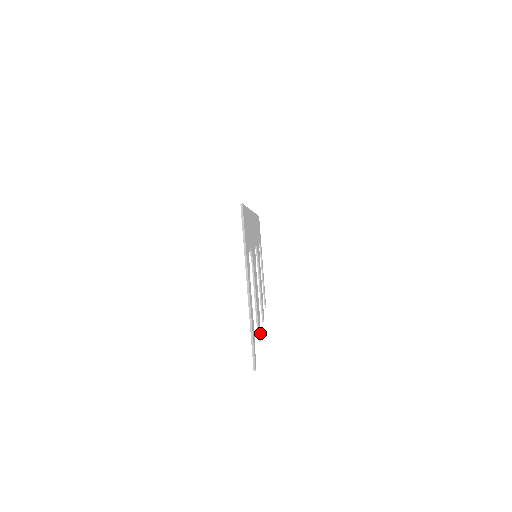
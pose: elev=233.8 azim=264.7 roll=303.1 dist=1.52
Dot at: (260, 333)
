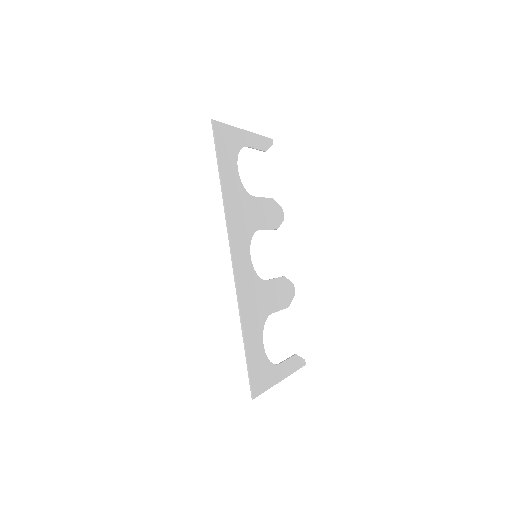
Dot at: (292, 285)
